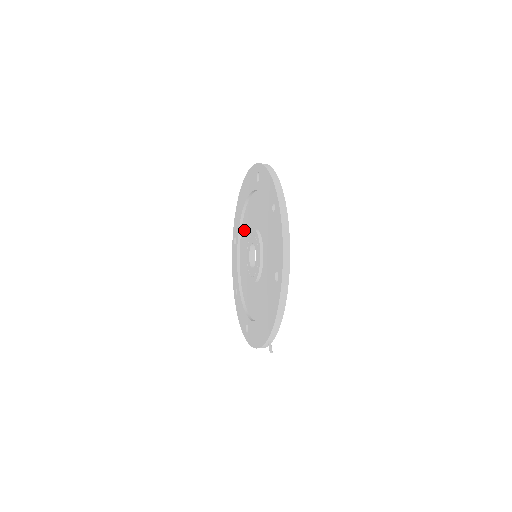
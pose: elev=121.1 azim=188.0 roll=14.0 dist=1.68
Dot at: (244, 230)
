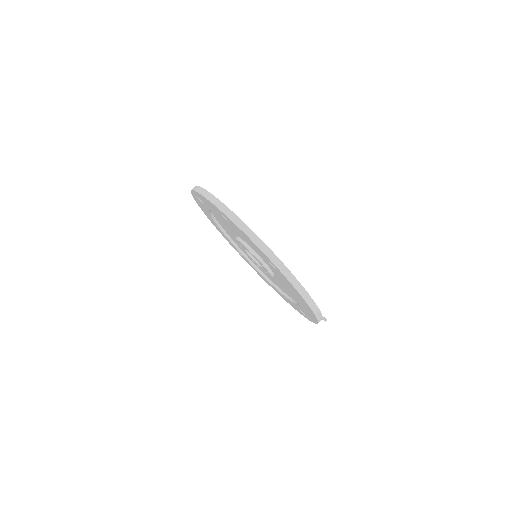
Dot at: occluded
